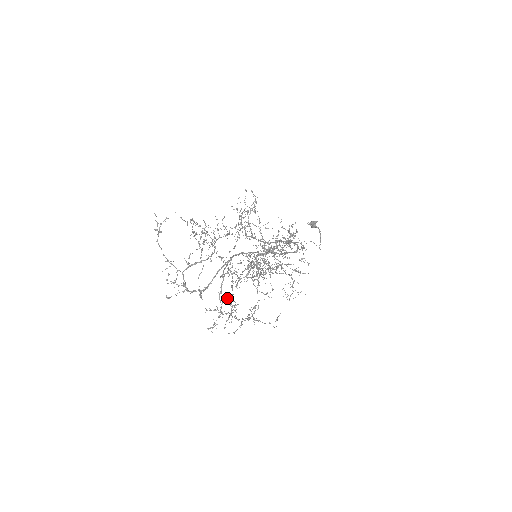
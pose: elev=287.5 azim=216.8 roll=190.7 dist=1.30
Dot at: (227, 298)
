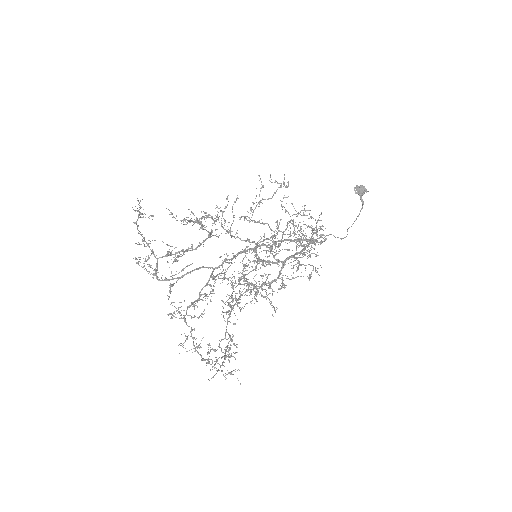
Dot at: (194, 316)
